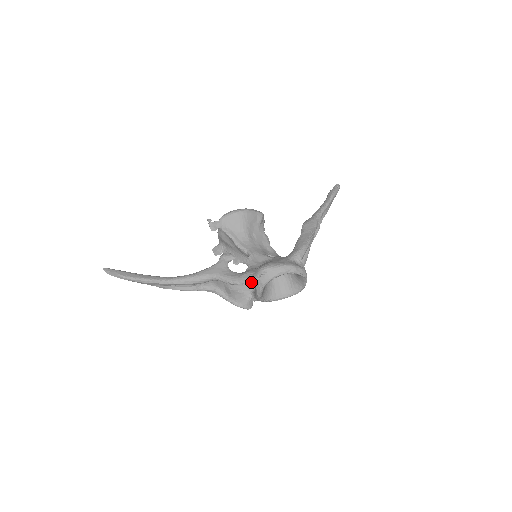
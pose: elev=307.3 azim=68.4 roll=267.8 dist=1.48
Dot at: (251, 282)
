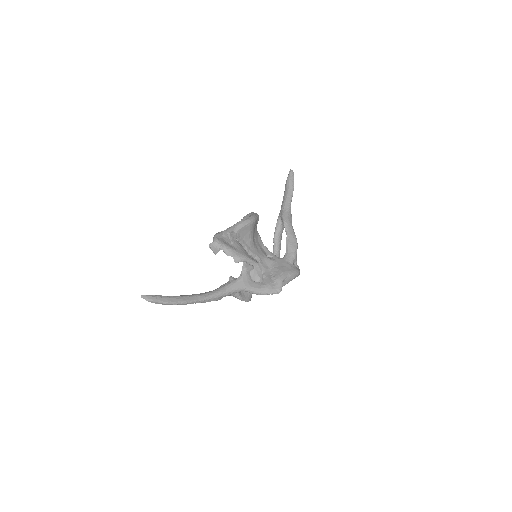
Dot at: (277, 293)
